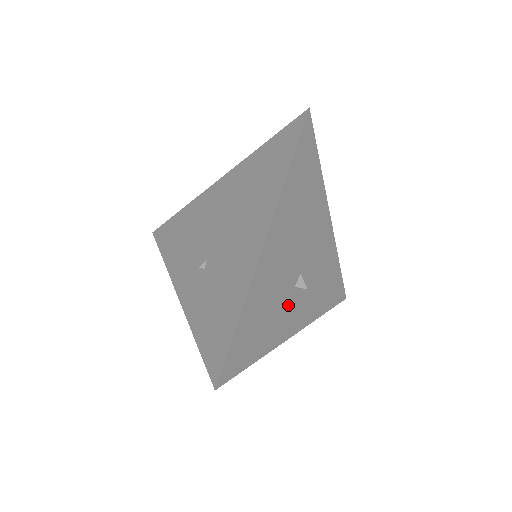
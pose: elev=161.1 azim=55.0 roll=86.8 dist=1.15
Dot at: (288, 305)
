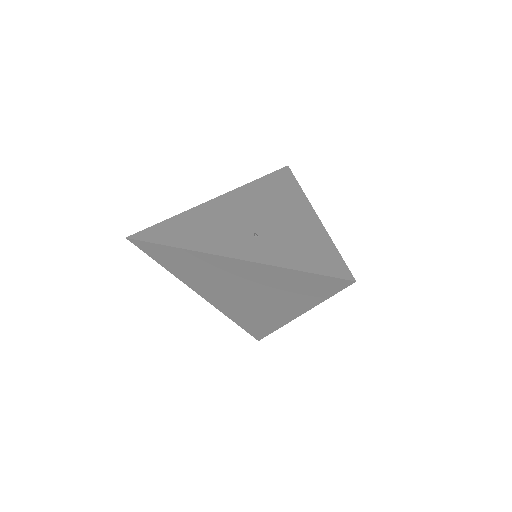
Dot at: occluded
